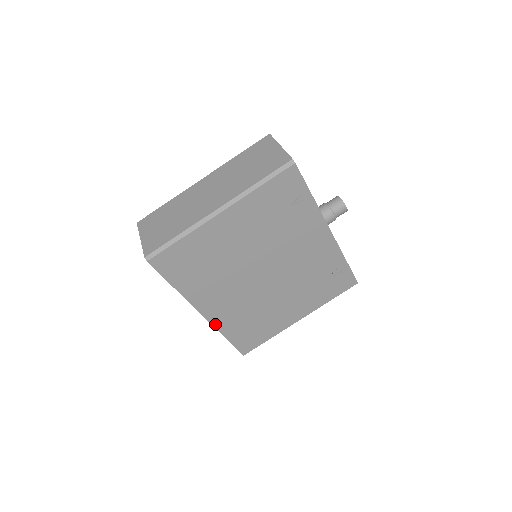
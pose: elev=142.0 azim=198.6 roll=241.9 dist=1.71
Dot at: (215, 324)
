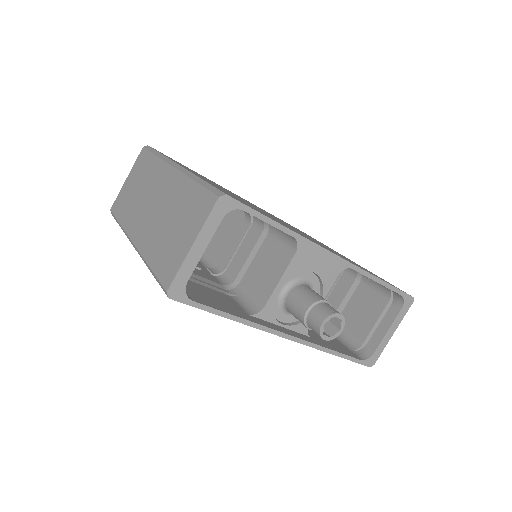
Dot at: occluded
